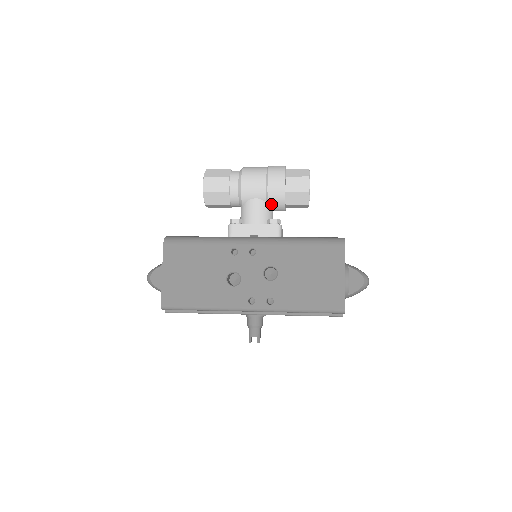
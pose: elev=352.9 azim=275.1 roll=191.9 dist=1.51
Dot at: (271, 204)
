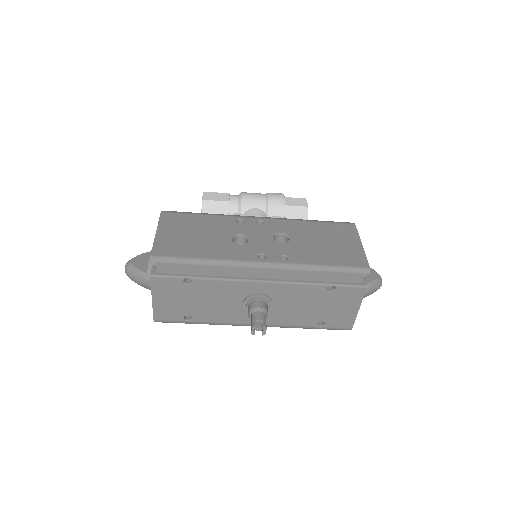
Dot at: (271, 215)
